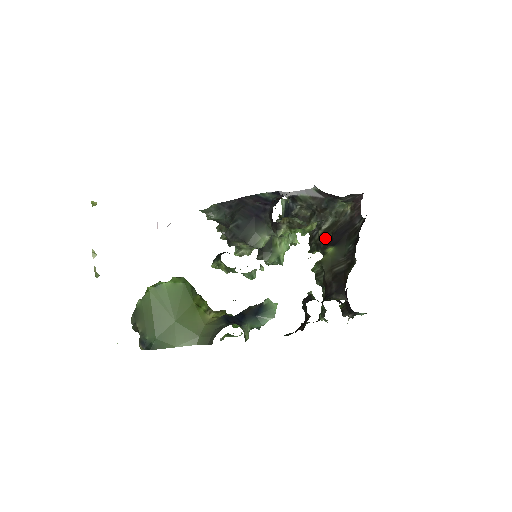
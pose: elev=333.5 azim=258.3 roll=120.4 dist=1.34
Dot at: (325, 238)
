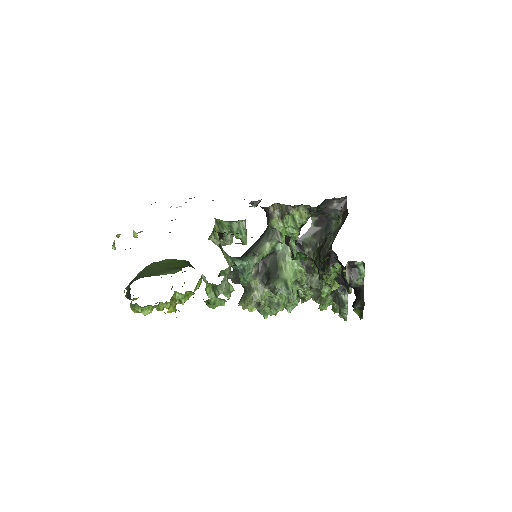
Dot at: (327, 256)
